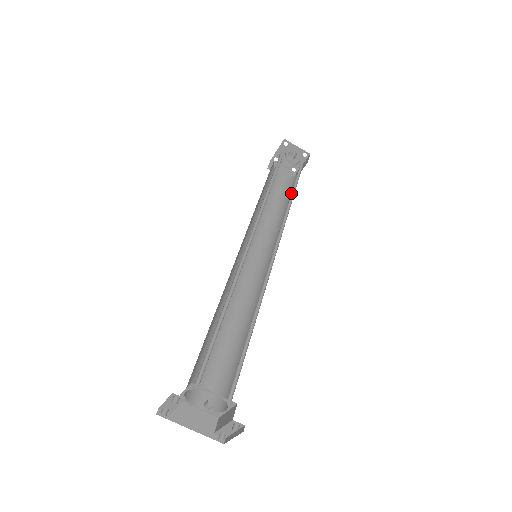
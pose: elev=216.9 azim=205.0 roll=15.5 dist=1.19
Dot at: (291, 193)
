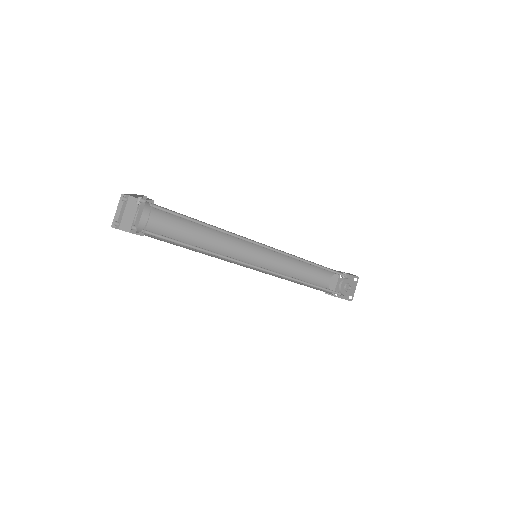
Dot at: (319, 267)
